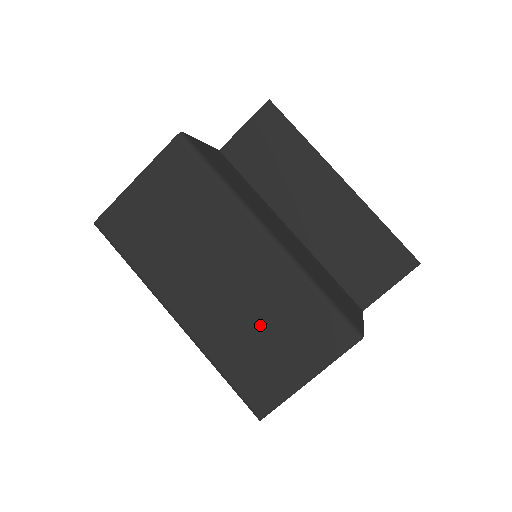
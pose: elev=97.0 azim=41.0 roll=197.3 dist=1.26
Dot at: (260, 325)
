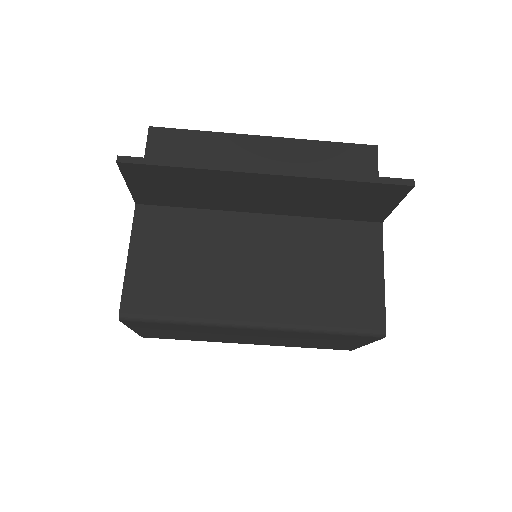
Dot at: (304, 341)
